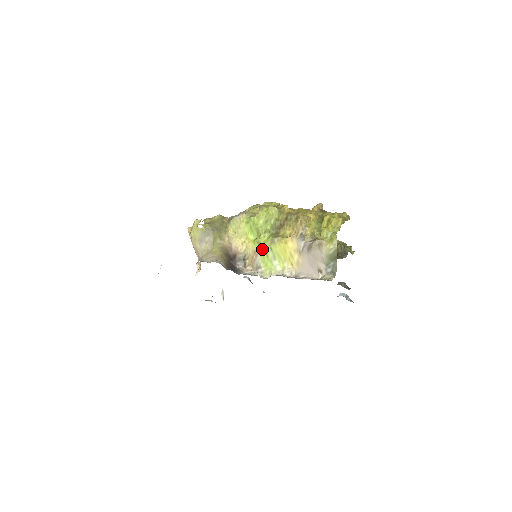
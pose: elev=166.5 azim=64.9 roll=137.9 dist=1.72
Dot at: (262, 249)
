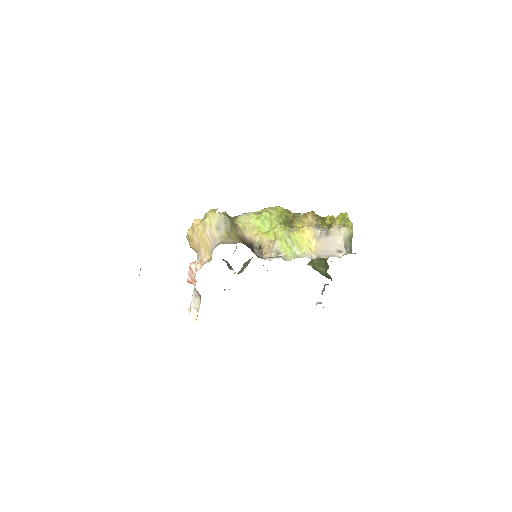
Dot at: (281, 237)
